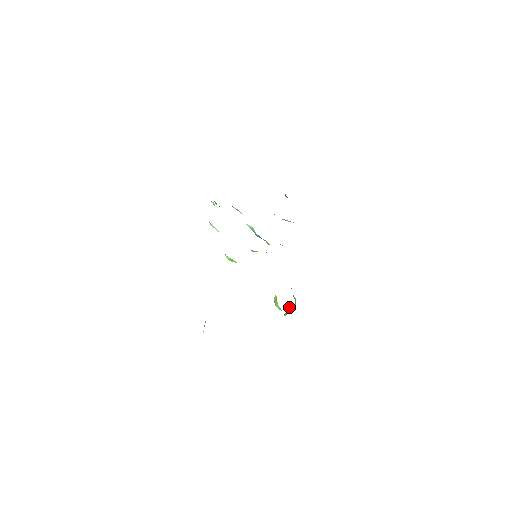
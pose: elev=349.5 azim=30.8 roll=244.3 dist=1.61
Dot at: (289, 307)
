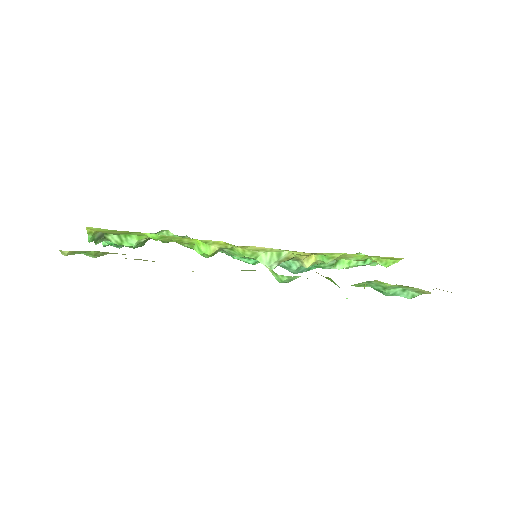
Dot at: occluded
